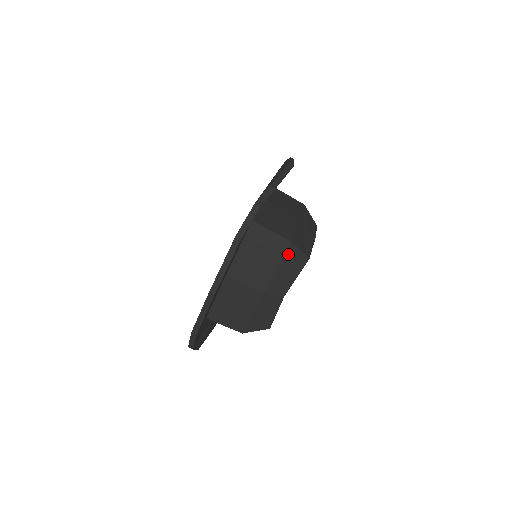
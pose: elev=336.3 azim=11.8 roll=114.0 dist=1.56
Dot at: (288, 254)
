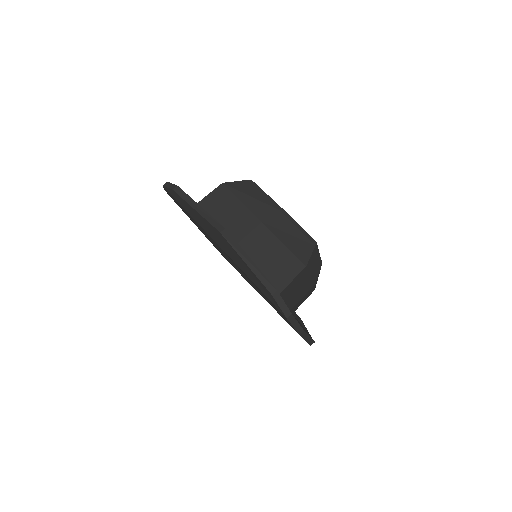
Dot at: (309, 267)
